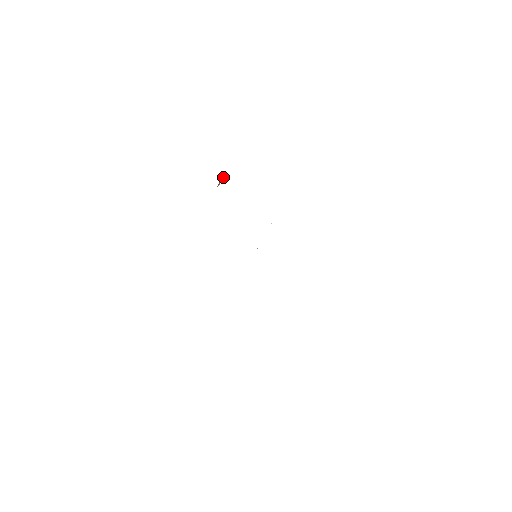
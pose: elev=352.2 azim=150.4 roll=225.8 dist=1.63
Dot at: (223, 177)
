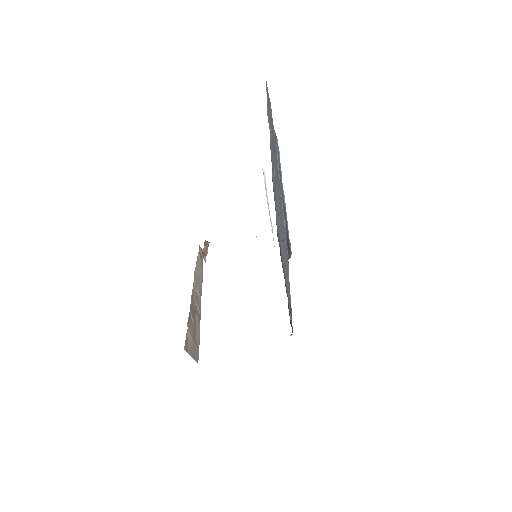
Dot at: occluded
